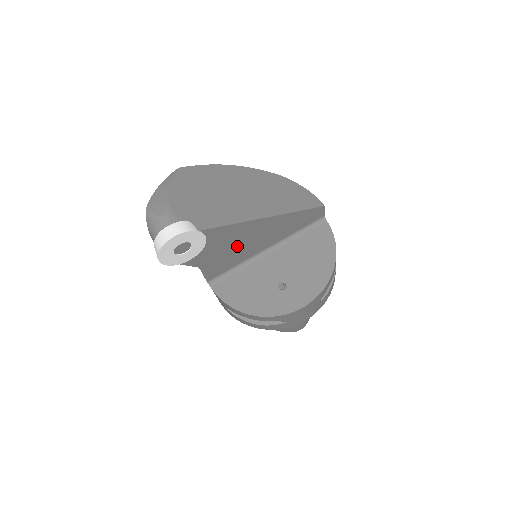
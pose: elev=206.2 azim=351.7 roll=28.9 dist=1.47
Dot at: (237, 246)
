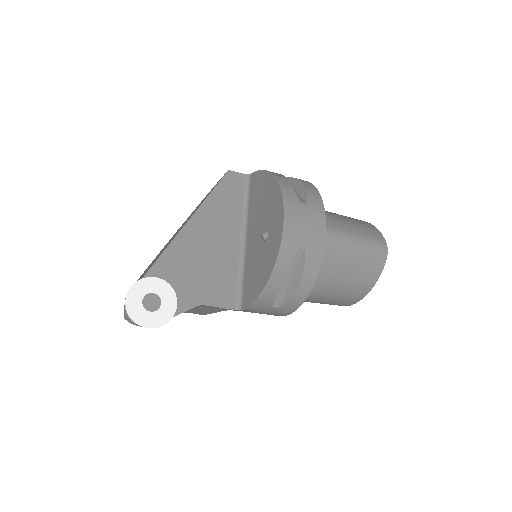
Dot at: (205, 261)
